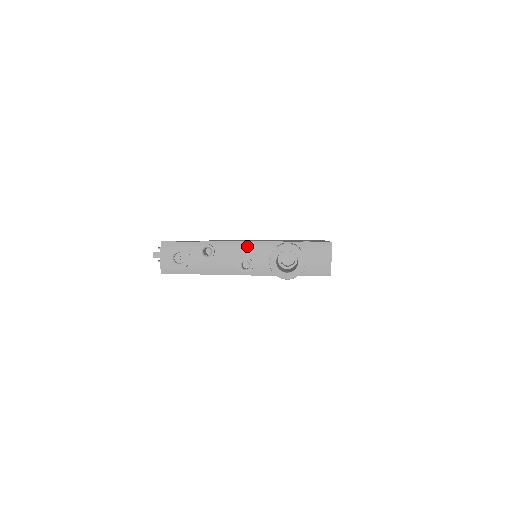
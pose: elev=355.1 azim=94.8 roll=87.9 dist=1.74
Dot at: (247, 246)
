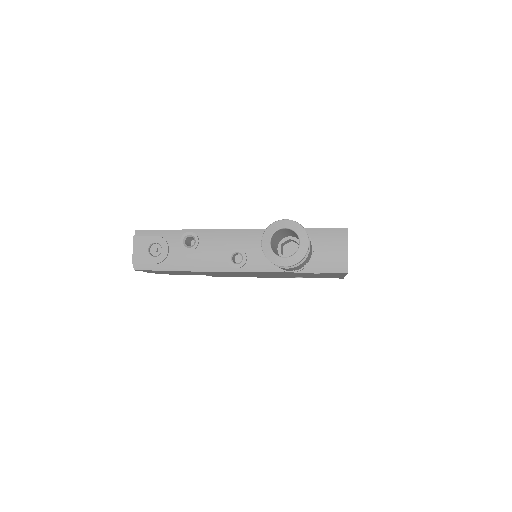
Dot at: (240, 234)
